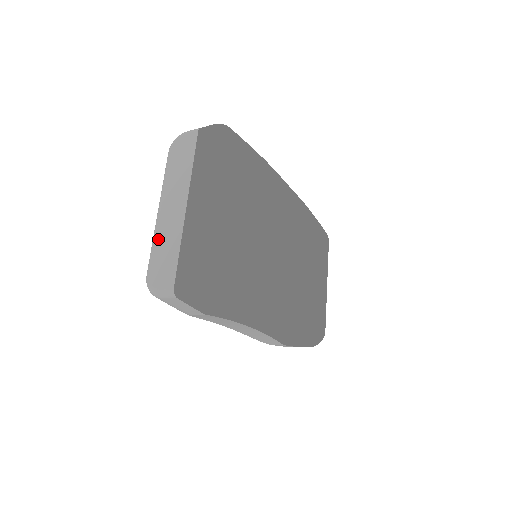
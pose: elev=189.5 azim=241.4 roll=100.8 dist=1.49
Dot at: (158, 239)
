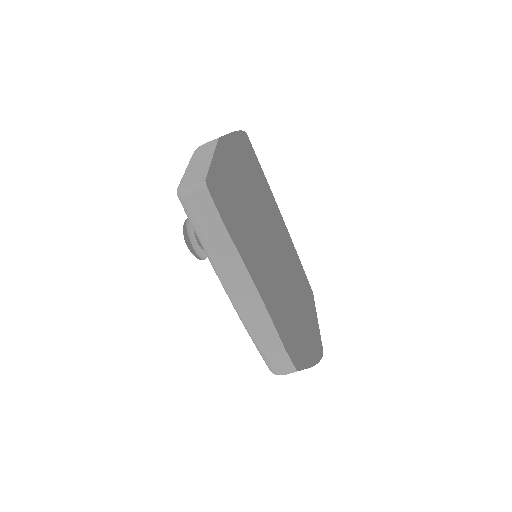
Dot at: (188, 173)
